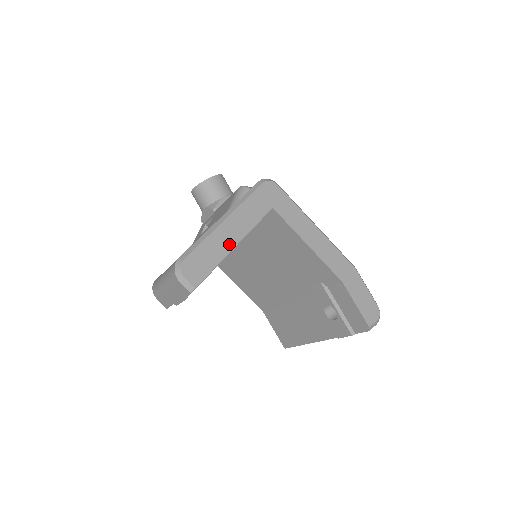
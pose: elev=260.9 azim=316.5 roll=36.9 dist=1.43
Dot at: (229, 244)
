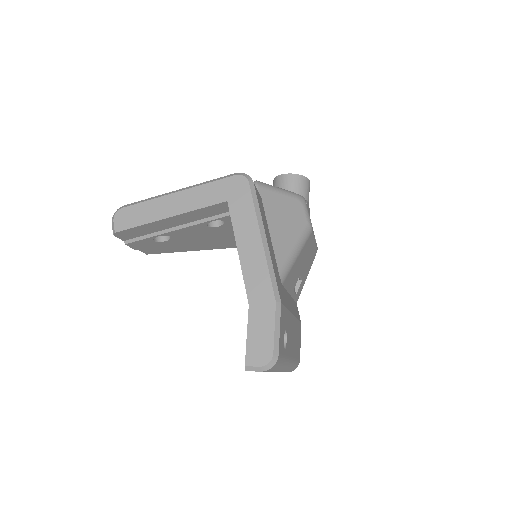
Dot at: (165, 213)
